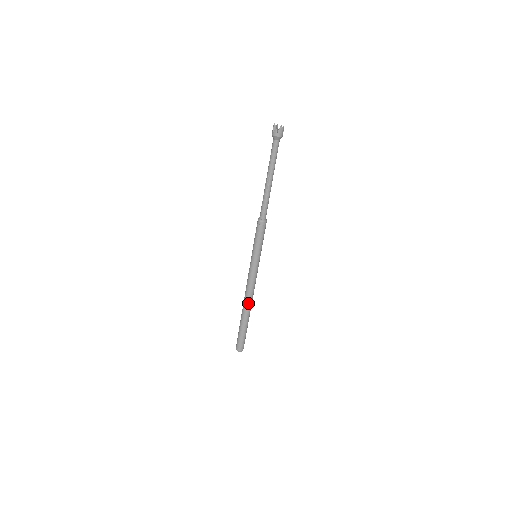
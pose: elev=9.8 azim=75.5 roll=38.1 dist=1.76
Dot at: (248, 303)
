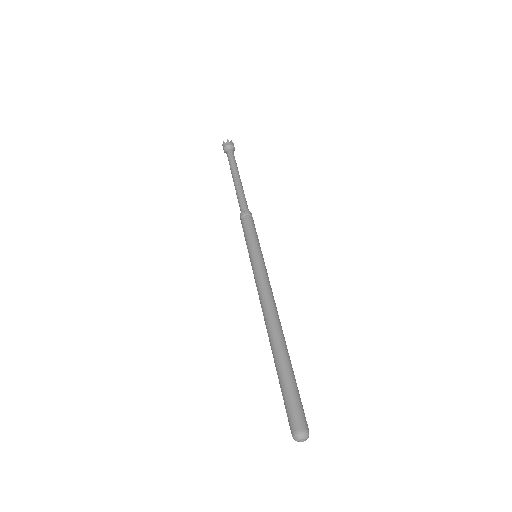
Dot at: (277, 320)
